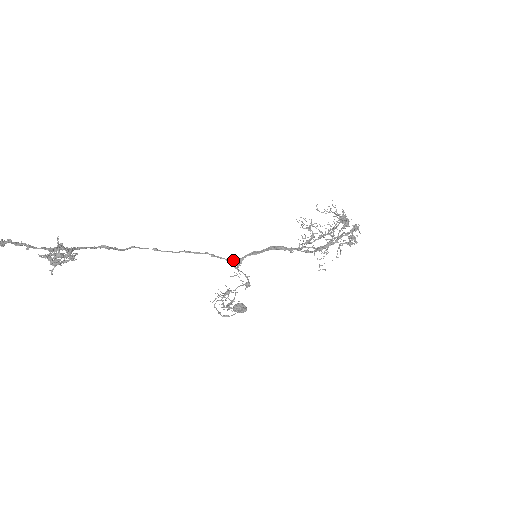
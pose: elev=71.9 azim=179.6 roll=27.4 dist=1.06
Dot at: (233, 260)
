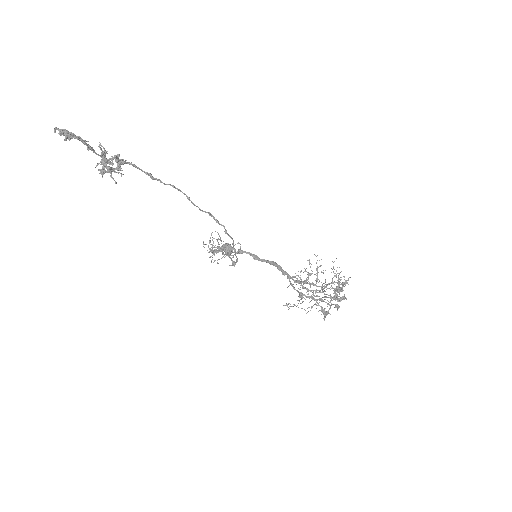
Dot at: occluded
